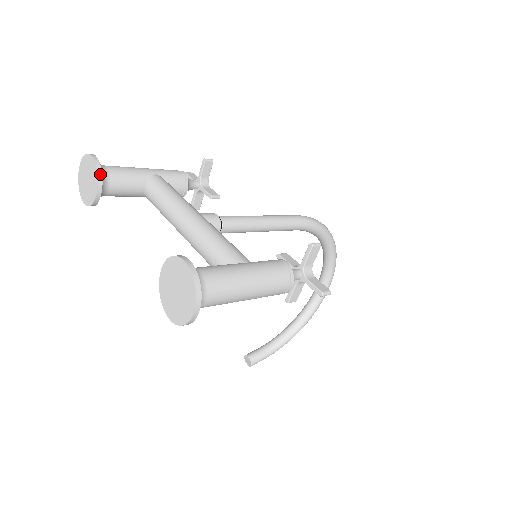
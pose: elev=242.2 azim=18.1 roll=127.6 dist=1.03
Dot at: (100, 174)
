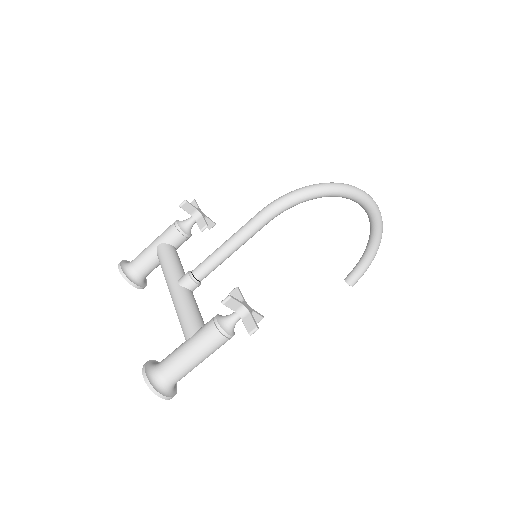
Dot at: (127, 279)
